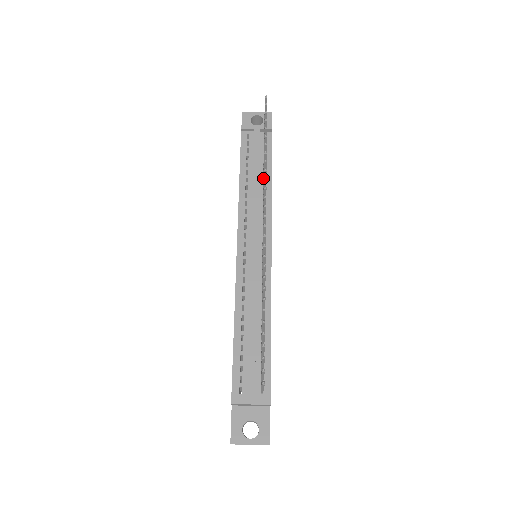
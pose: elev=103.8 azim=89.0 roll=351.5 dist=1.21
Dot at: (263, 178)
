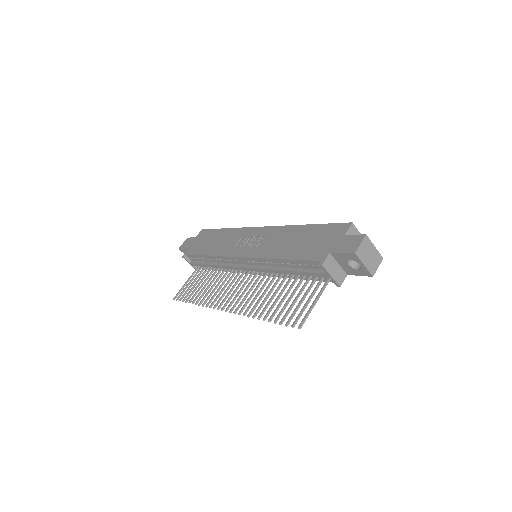
Dot at: (279, 286)
